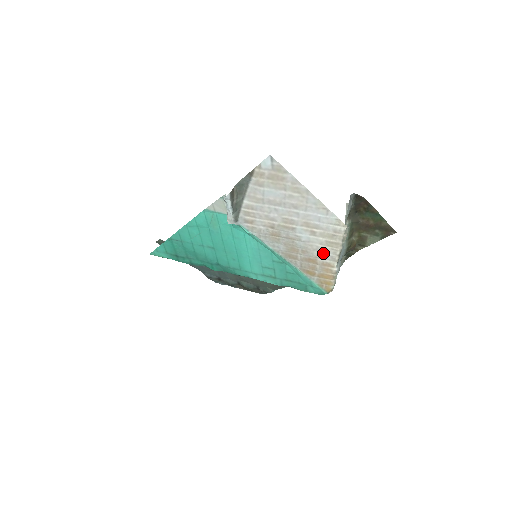
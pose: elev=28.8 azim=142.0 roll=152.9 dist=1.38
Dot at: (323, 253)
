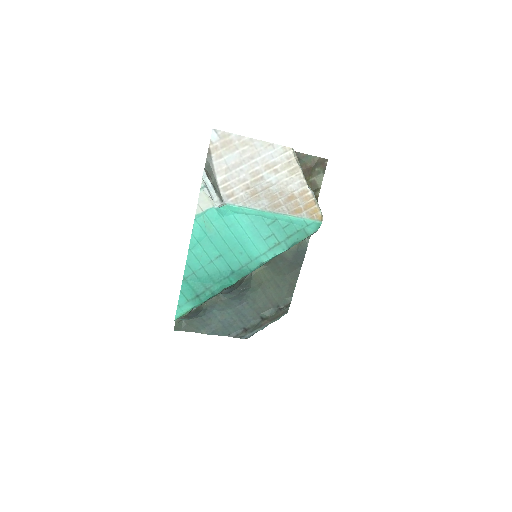
Dot at: (293, 184)
